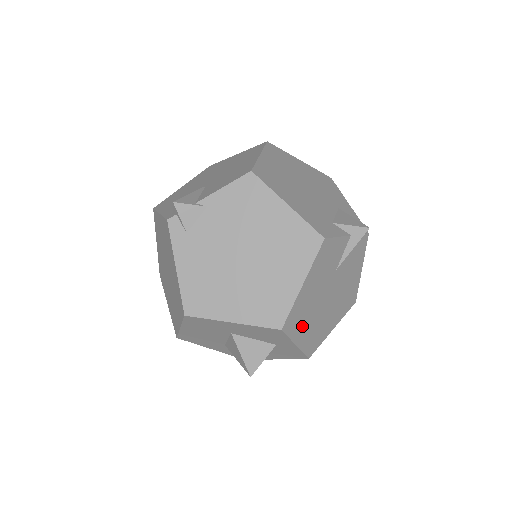
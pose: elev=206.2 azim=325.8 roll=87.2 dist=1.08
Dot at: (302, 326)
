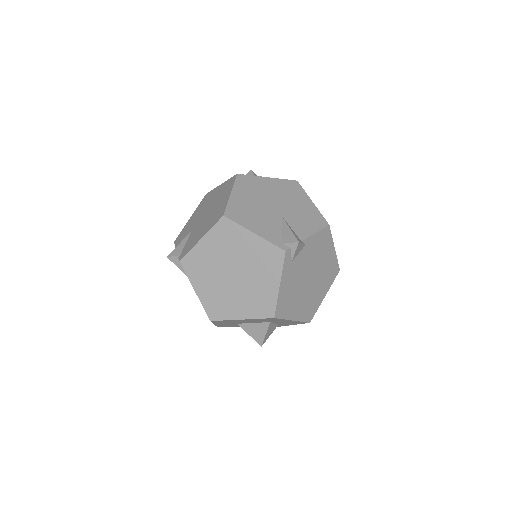
Dot at: occluded
